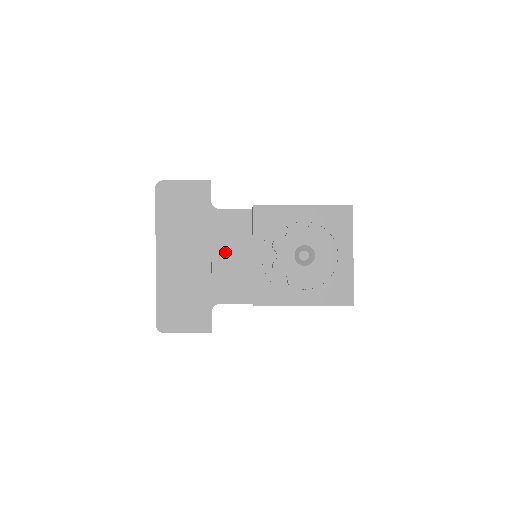
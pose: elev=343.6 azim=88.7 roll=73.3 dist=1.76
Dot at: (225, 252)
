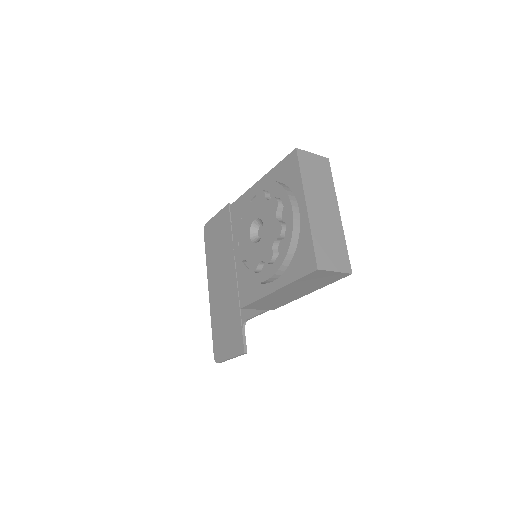
Dot at: occluded
